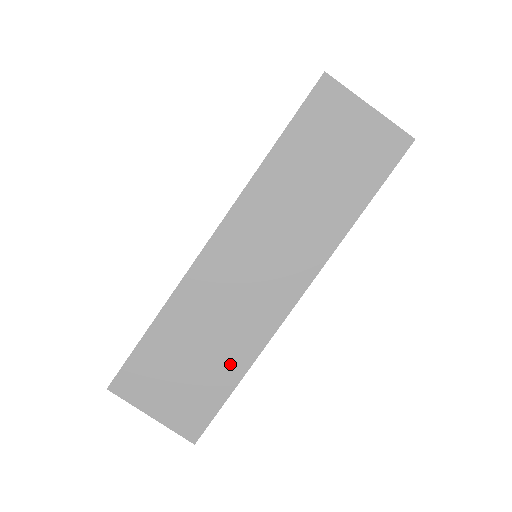
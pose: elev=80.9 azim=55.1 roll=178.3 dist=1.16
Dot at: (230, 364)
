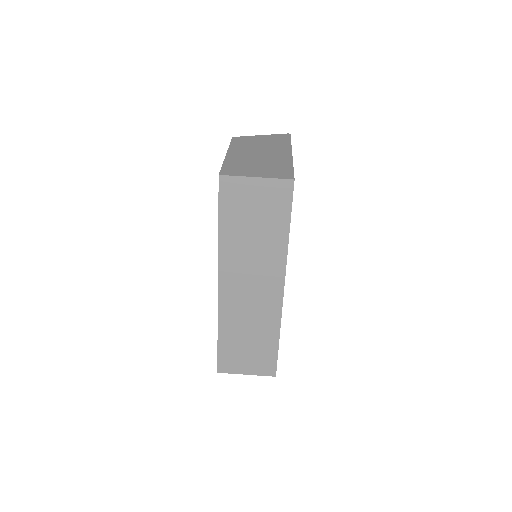
Dot at: (269, 336)
